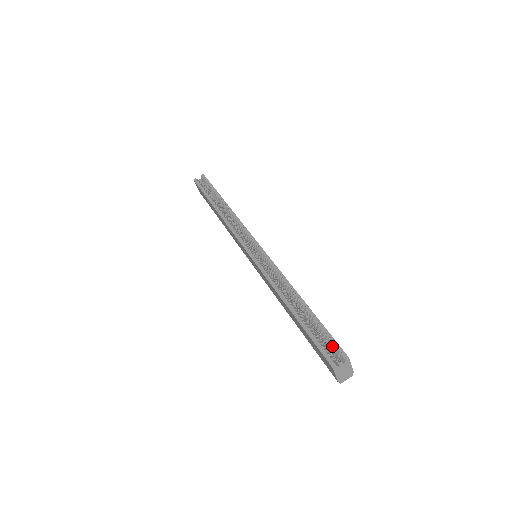
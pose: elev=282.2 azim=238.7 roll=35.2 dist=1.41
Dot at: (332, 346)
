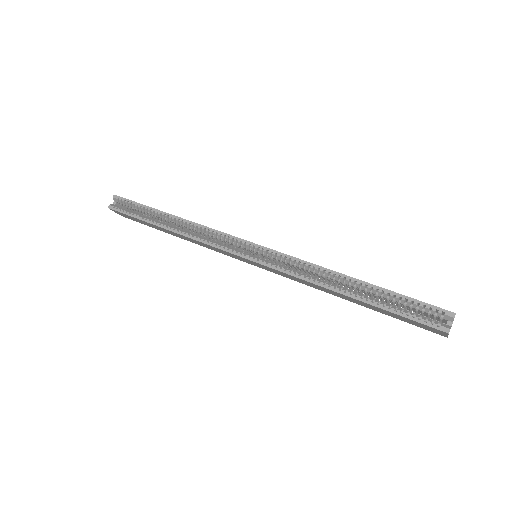
Dot at: (428, 311)
